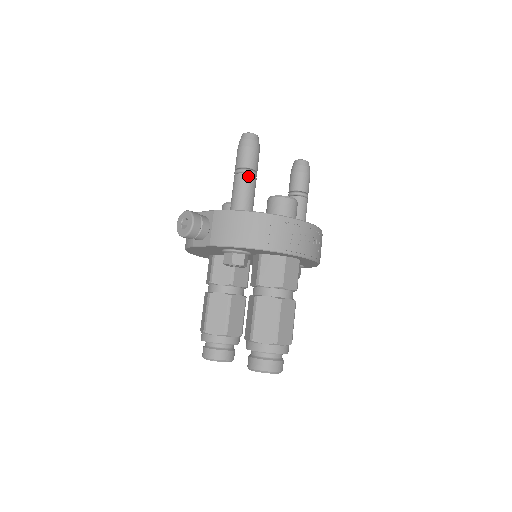
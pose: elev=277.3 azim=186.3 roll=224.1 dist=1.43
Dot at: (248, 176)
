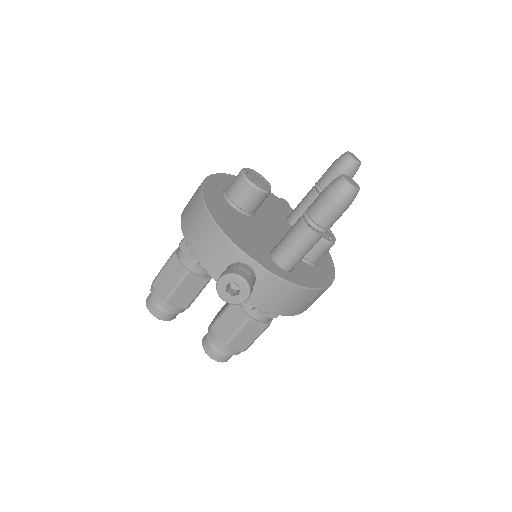
Dot at: (321, 237)
